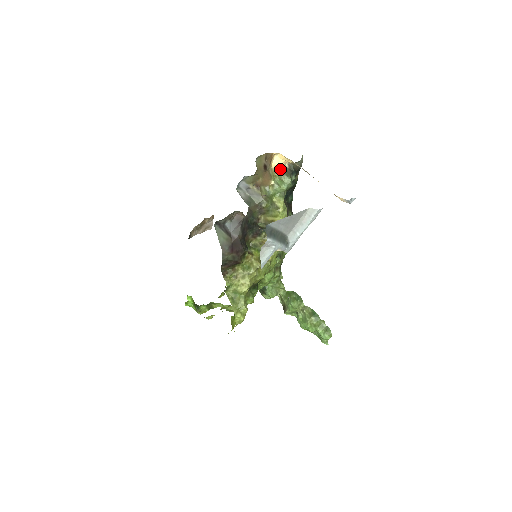
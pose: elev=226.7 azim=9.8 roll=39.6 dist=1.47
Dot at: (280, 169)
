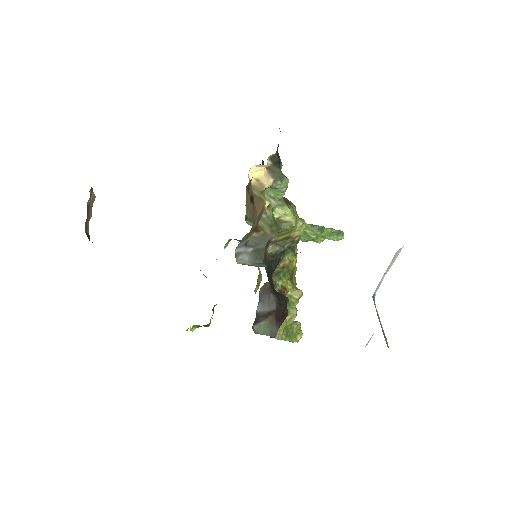
Dot at: (266, 179)
